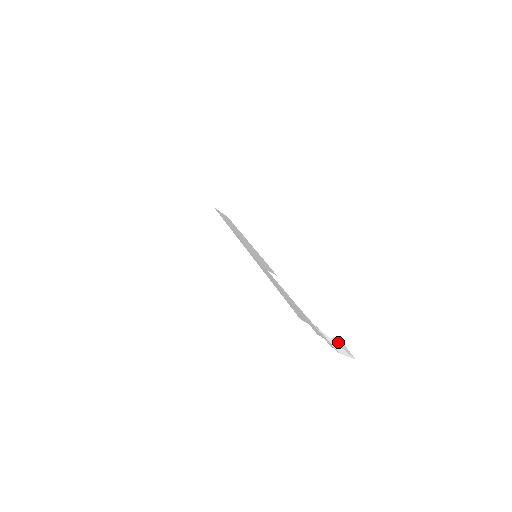
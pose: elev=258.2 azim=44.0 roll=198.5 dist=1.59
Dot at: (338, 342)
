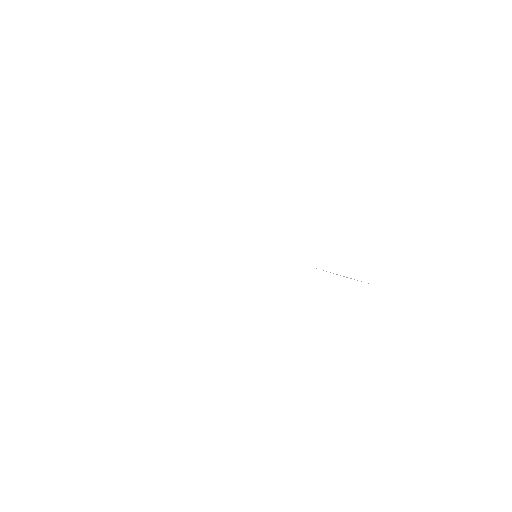
Dot at: occluded
